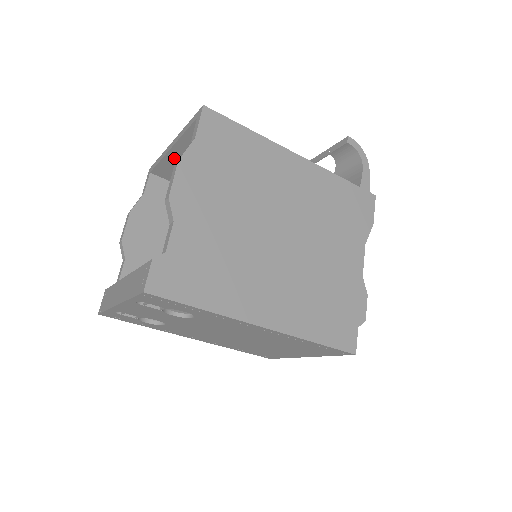
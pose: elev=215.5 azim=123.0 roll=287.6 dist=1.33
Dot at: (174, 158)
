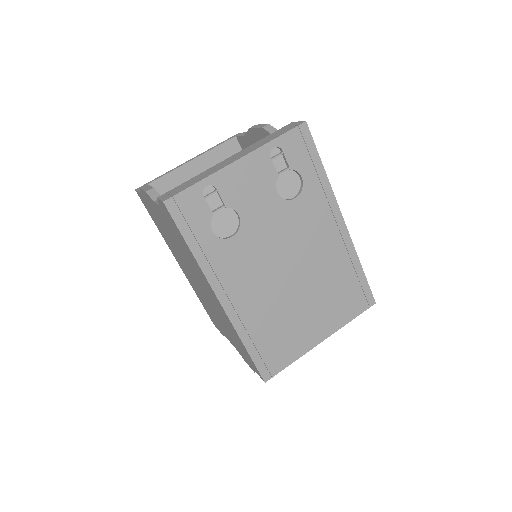
Dot at: (184, 174)
